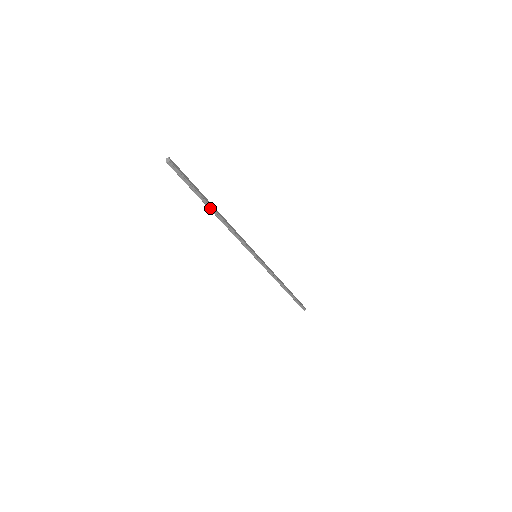
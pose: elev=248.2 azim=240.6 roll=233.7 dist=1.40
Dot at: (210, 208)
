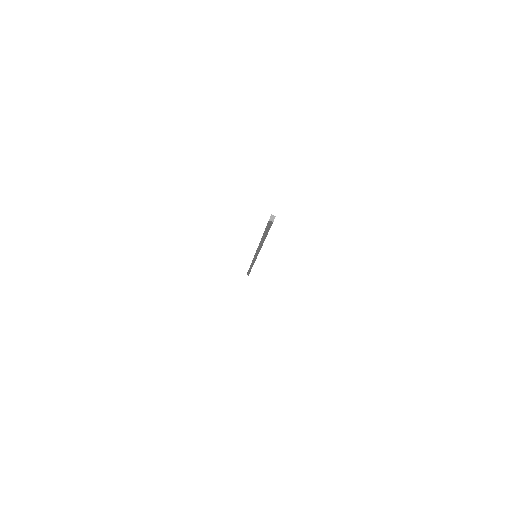
Dot at: (262, 239)
